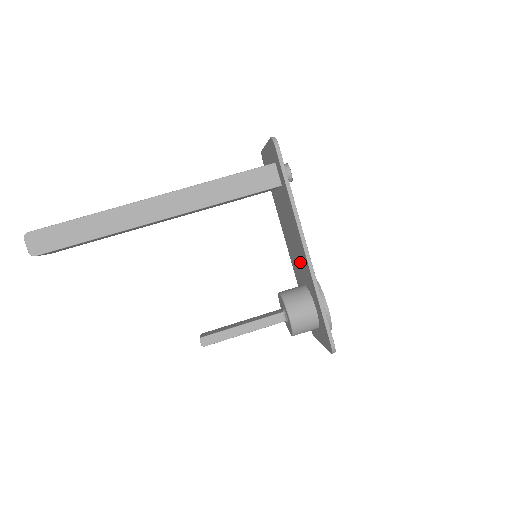
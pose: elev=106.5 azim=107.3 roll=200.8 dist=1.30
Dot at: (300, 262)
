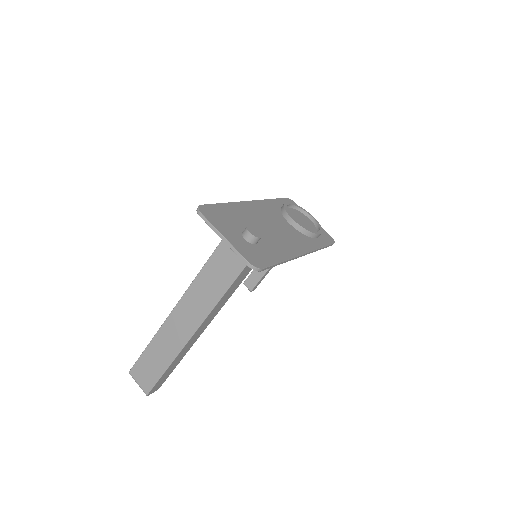
Dot at: occluded
